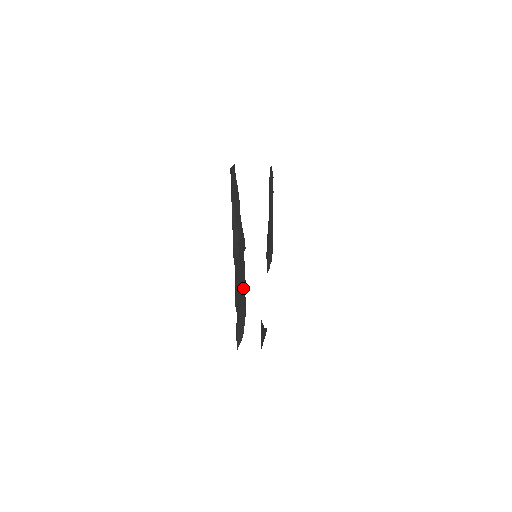
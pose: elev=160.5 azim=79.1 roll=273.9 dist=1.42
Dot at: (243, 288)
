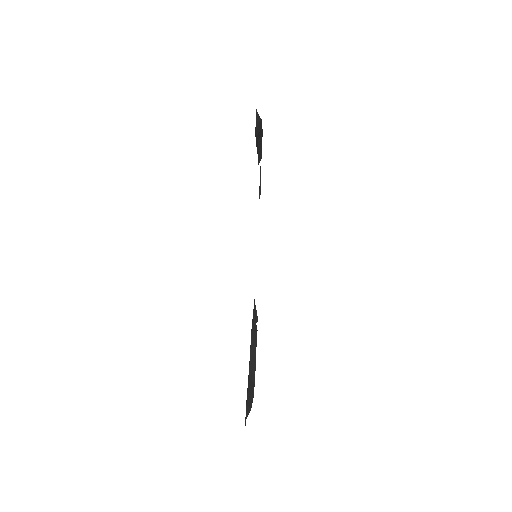
Dot at: (256, 336)
